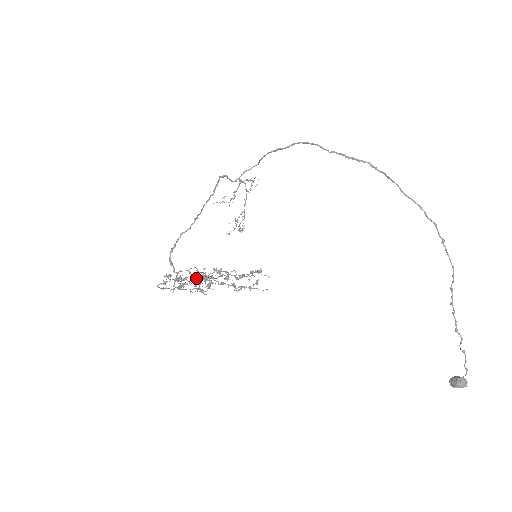
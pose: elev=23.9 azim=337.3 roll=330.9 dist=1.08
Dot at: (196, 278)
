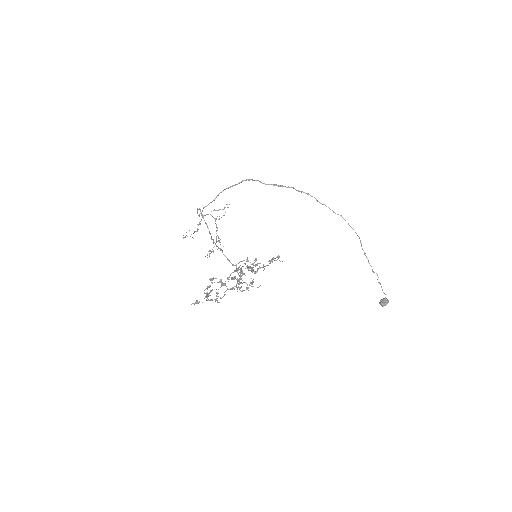
Dot at: (248, 267)
